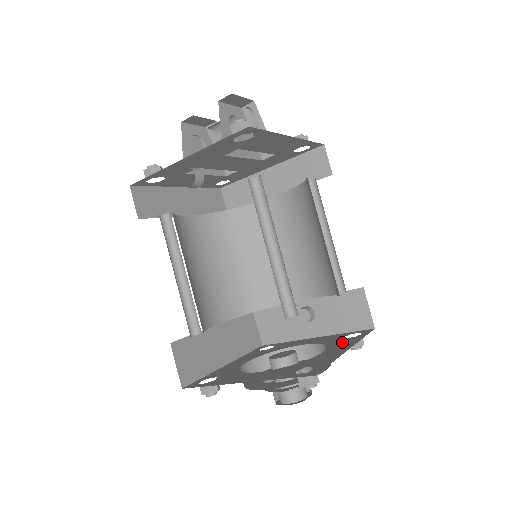
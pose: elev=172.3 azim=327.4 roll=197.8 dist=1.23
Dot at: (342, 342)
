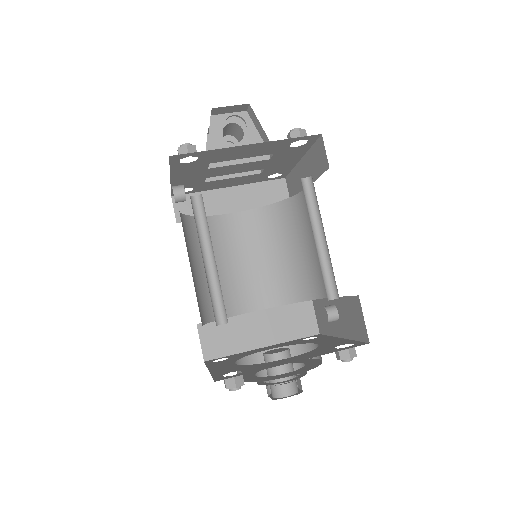
Dot at: (318, 352)
